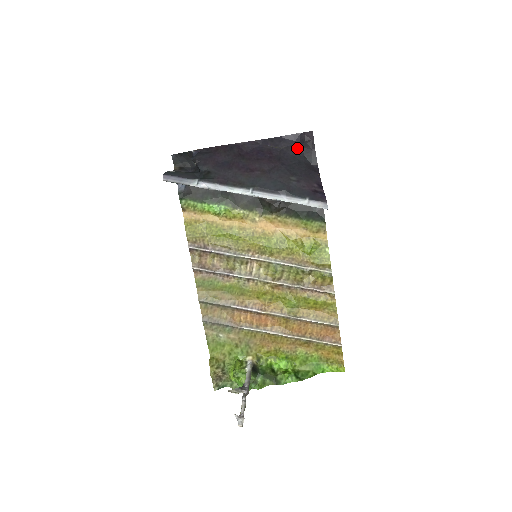
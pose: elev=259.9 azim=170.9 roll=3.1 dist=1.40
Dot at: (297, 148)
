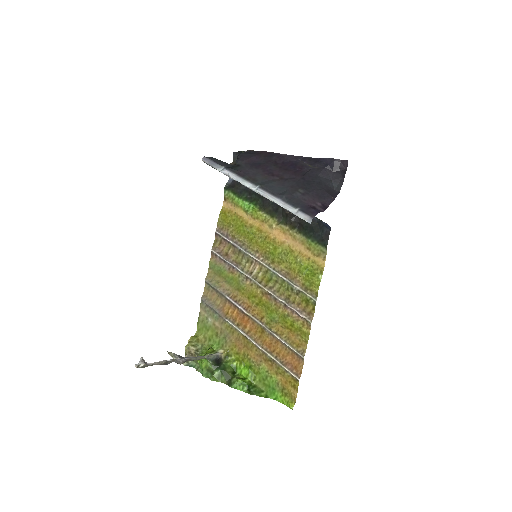
Dot at: (328, 172)
